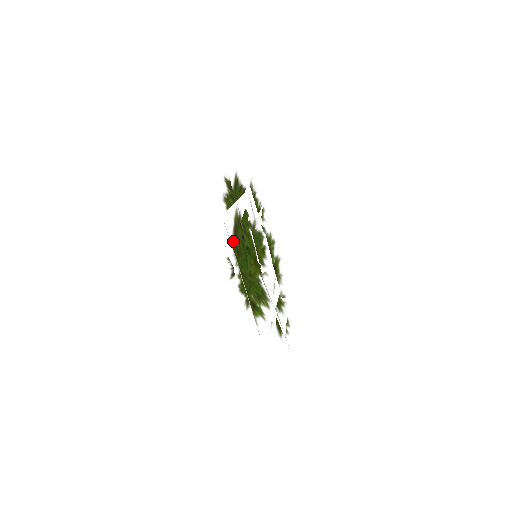
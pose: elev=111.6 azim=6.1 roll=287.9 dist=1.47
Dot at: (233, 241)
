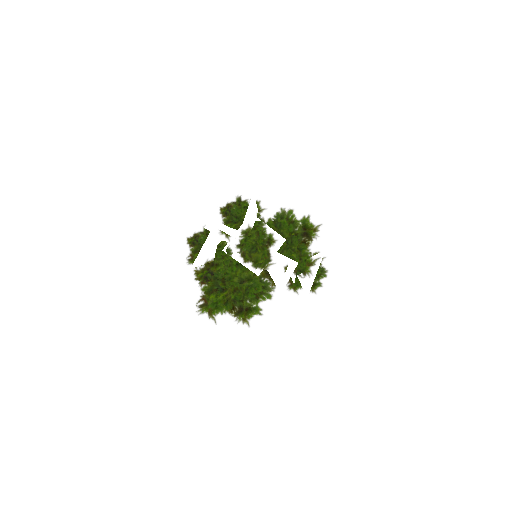
Dot at: (207, 286)
